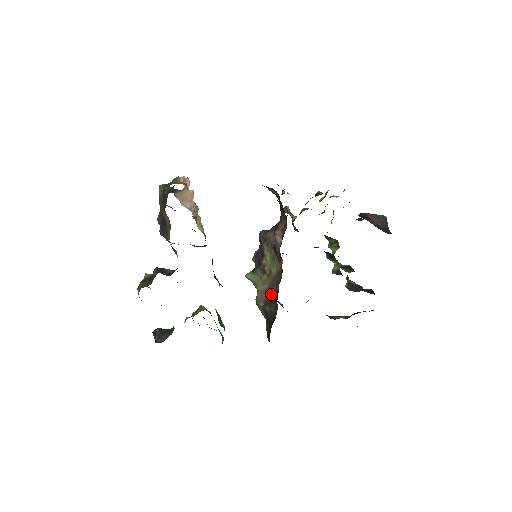
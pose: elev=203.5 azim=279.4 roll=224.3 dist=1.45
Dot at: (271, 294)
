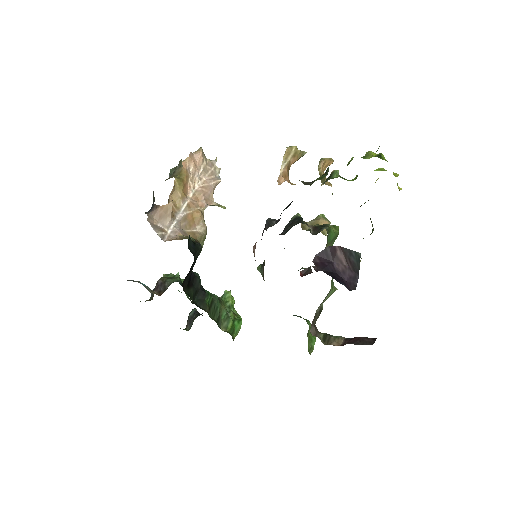
Dot at: occluded
